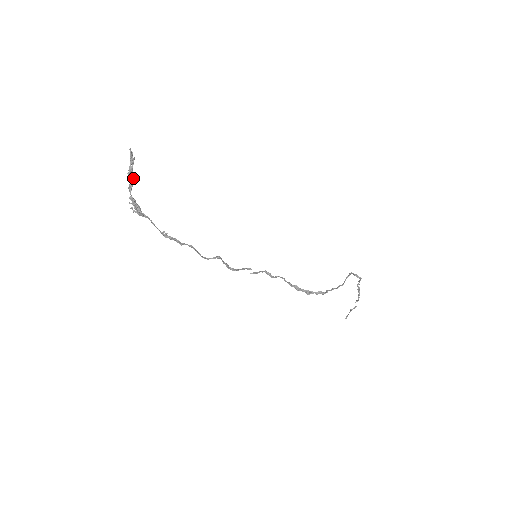
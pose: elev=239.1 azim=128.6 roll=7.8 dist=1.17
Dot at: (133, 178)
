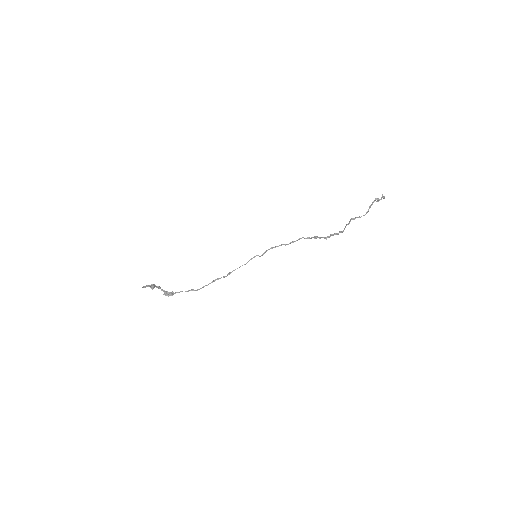
Dot at: (156, 287)
